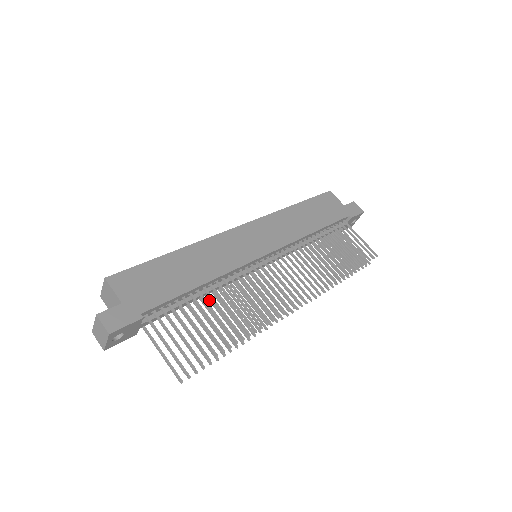
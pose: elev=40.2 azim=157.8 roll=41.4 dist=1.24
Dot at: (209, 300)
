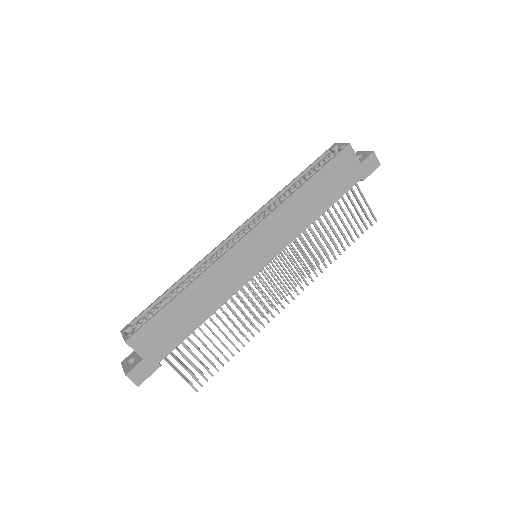
Dot at: occluded
